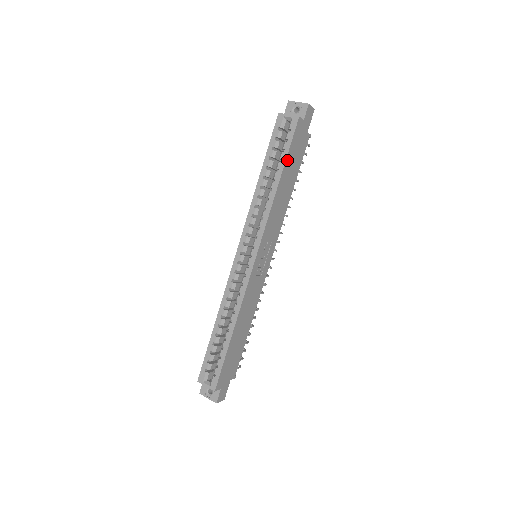
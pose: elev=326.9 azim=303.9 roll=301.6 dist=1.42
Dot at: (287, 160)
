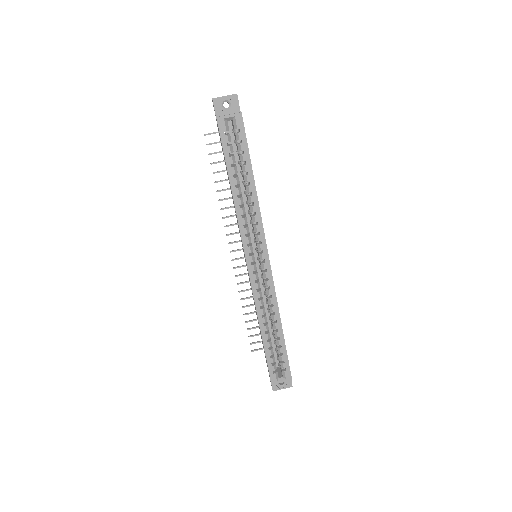
Dot at: (250, 159)
